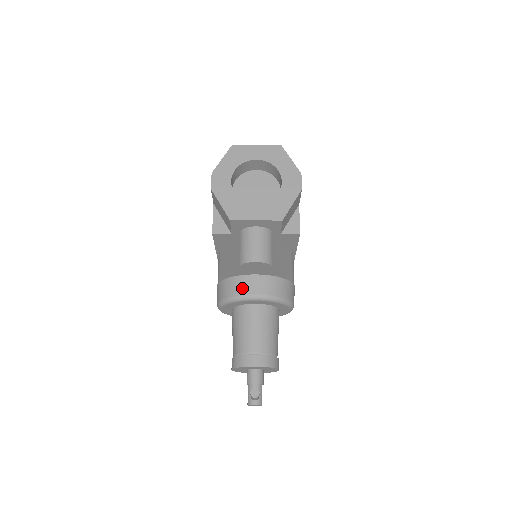
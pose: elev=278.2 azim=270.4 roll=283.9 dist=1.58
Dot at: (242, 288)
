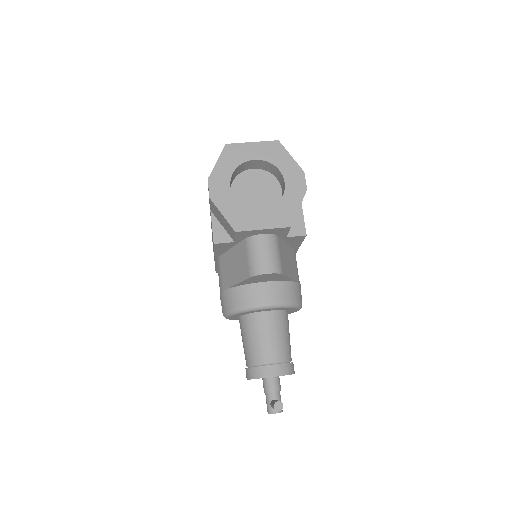
Dot at: (251, 298)
